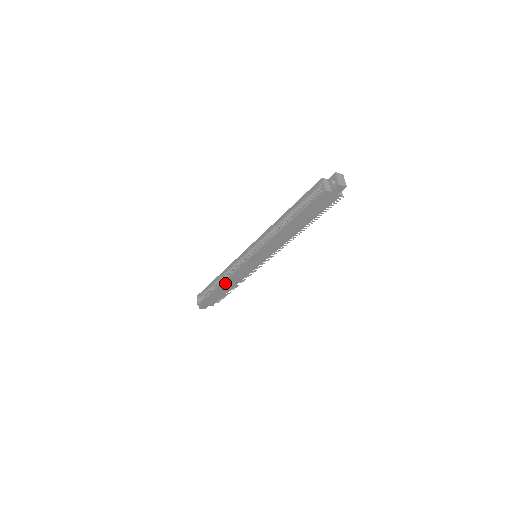
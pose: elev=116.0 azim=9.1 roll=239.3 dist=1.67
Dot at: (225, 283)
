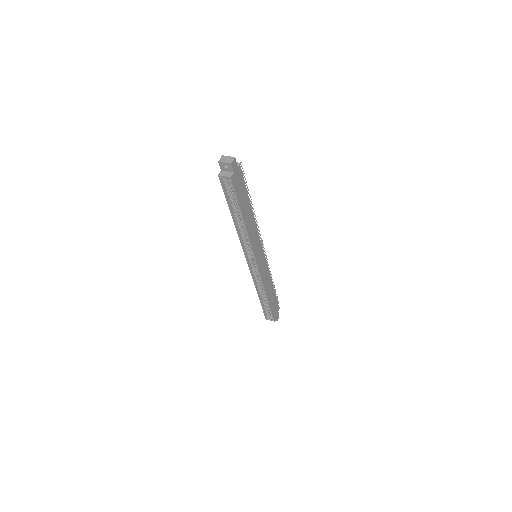
Dot at: (267, 291)
